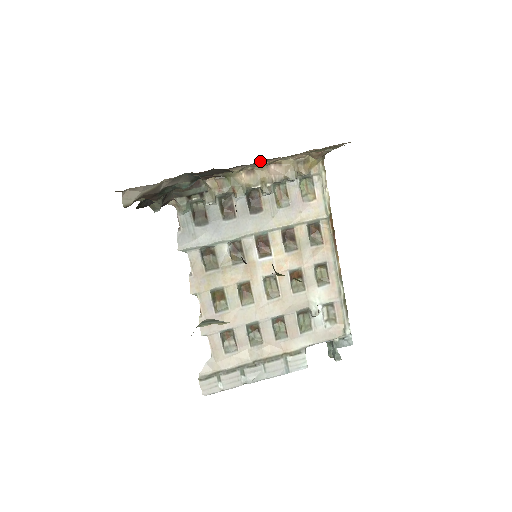
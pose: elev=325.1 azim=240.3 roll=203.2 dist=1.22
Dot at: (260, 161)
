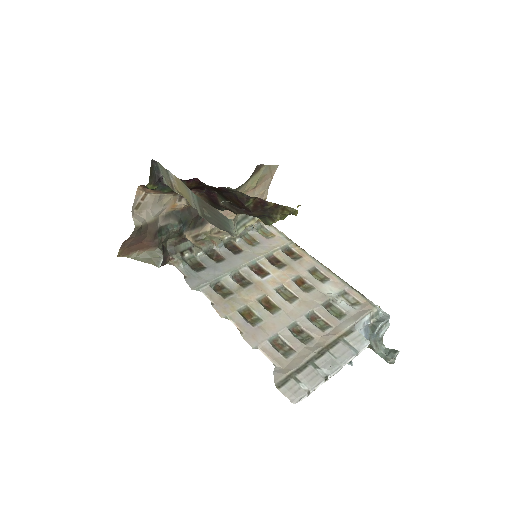
Dot at: occluded
